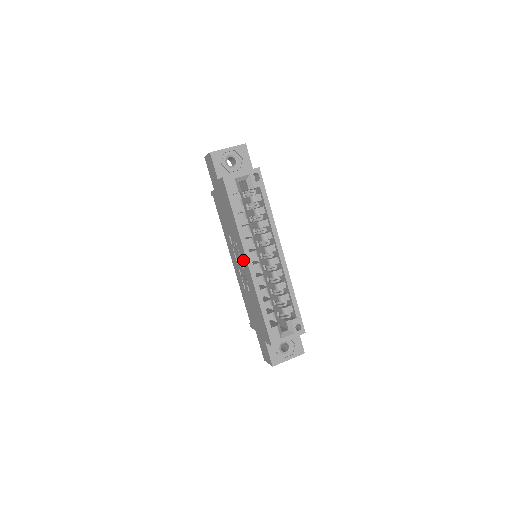
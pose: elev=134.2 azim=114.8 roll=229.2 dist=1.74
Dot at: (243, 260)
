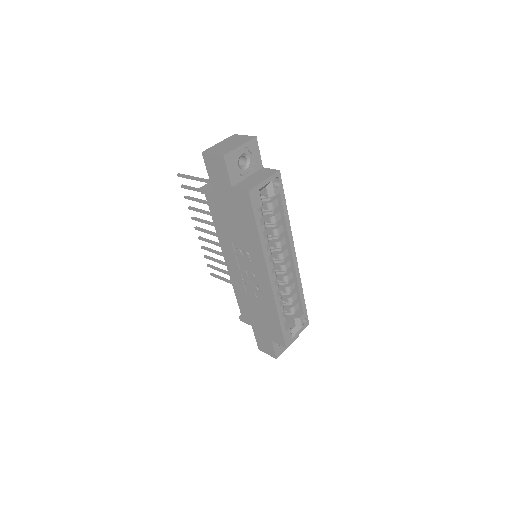
Dot at: (259, 272)
